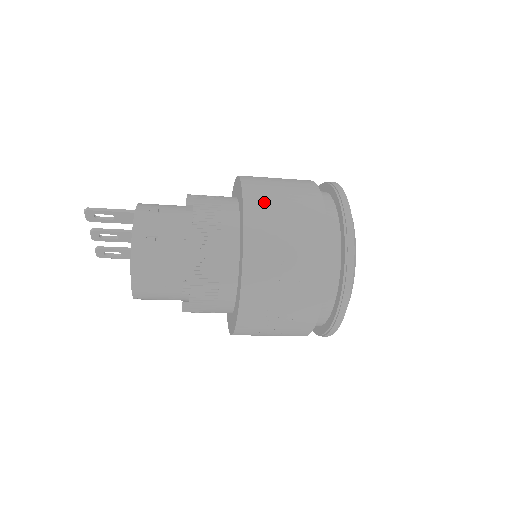
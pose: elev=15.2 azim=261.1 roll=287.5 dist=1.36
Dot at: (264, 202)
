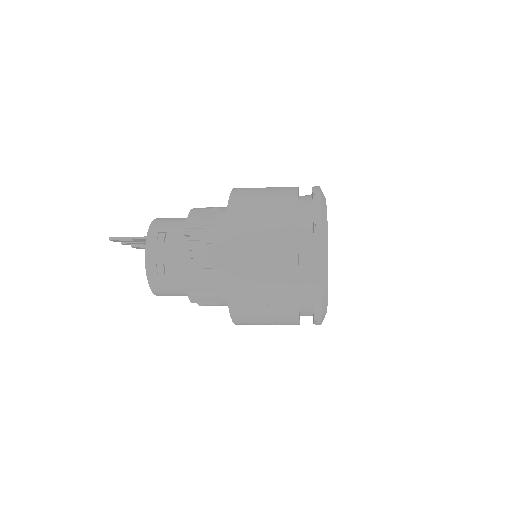
Dot at: (243, 243)
